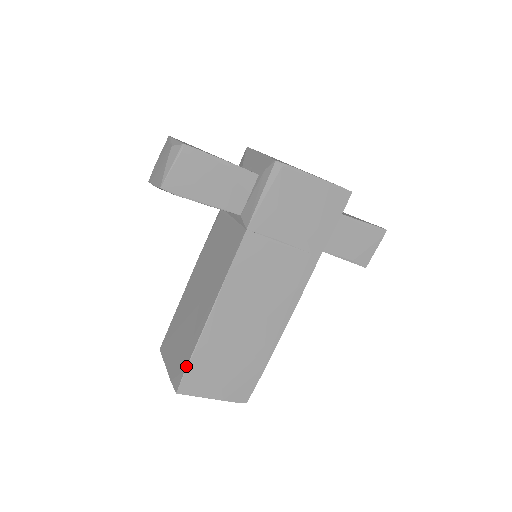
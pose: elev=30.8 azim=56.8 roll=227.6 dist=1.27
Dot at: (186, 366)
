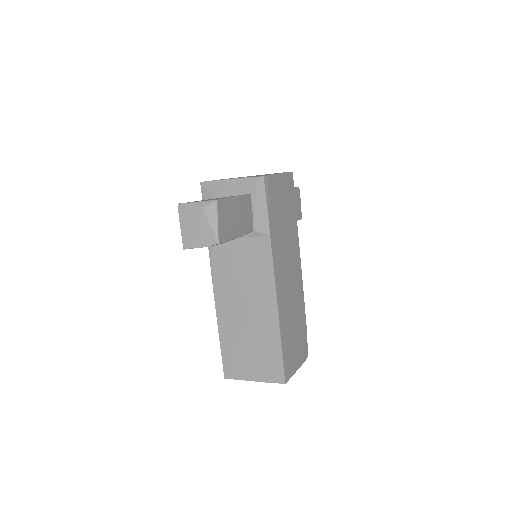
Dot at: (282, 360)
